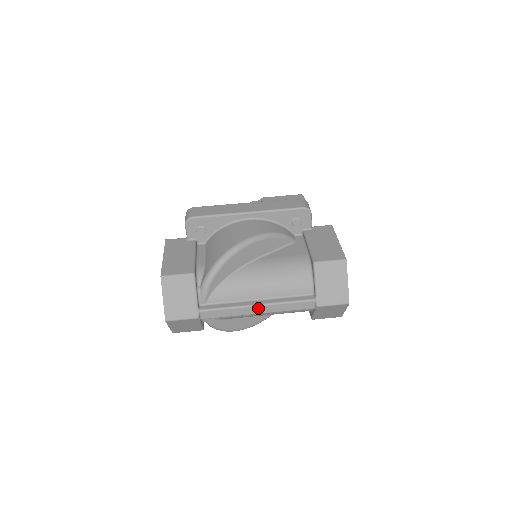
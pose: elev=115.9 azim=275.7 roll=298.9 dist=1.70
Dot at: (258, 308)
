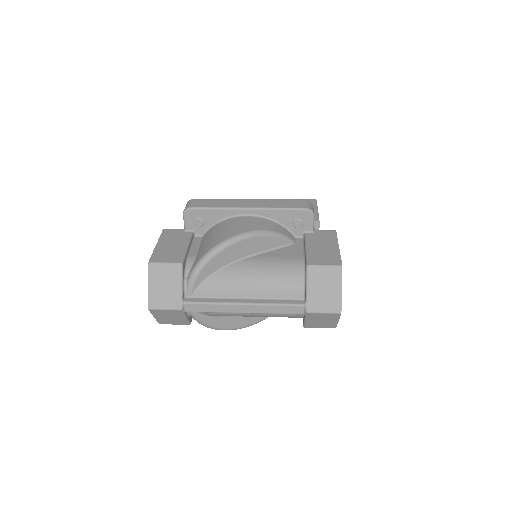
Dot at: (244, 307)
